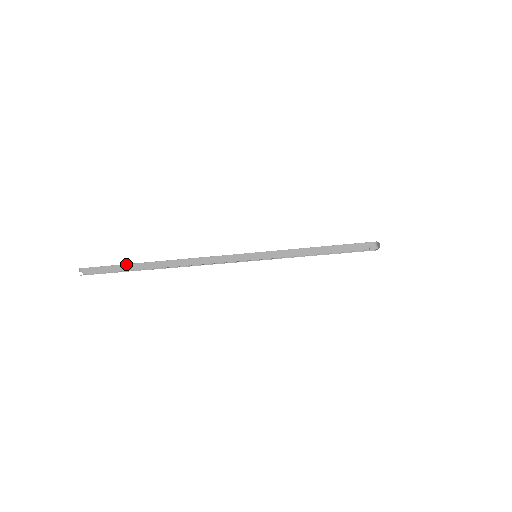
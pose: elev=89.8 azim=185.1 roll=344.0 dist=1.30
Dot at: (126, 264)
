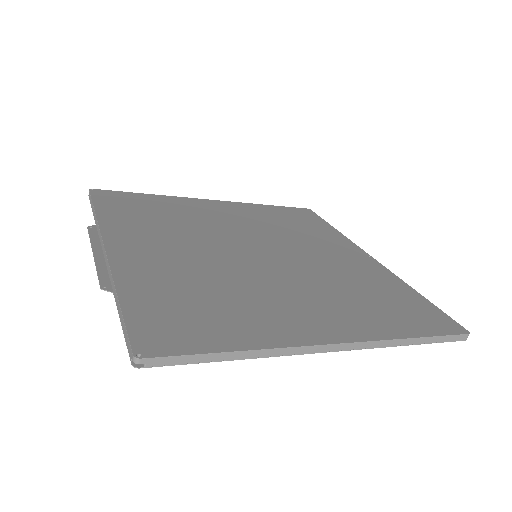
Dot at: (93, 207)
